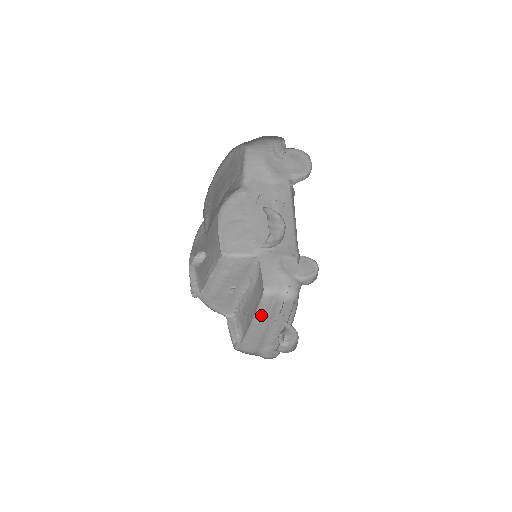
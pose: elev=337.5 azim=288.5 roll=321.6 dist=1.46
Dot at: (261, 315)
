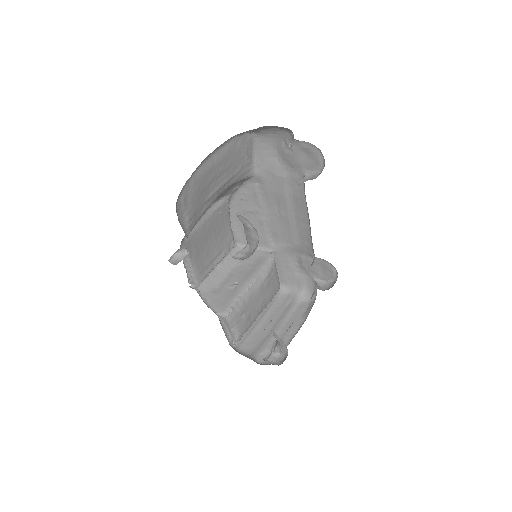
Dot at: (272, 313)
